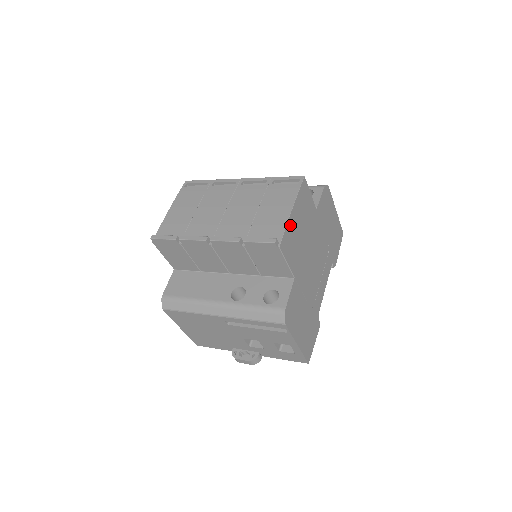
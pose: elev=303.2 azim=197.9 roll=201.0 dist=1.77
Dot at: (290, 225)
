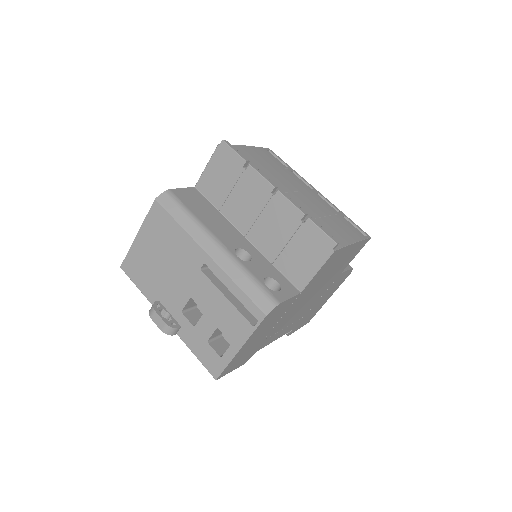
Dot at: (344, 250)
